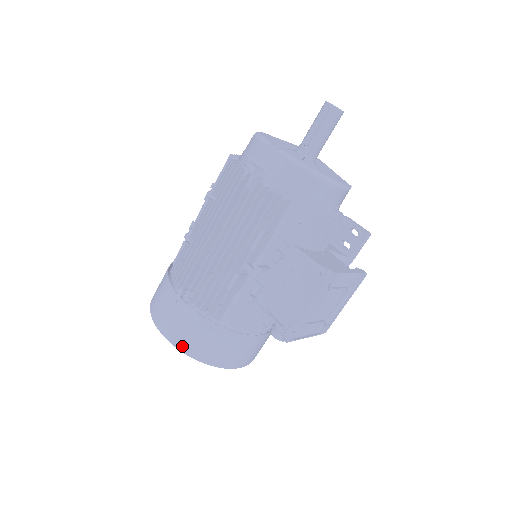
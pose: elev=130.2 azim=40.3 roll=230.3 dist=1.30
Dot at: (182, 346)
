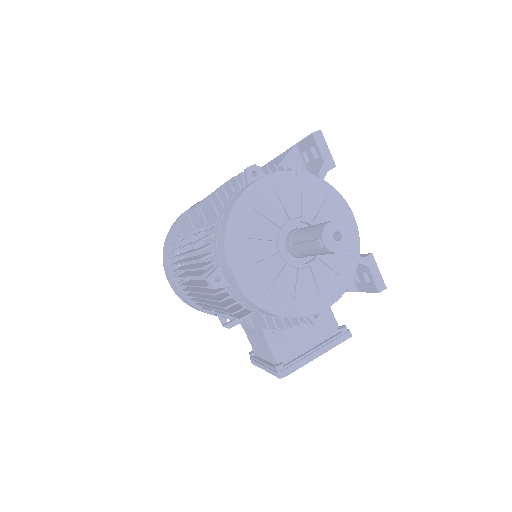
Dot at: (184, 302)
